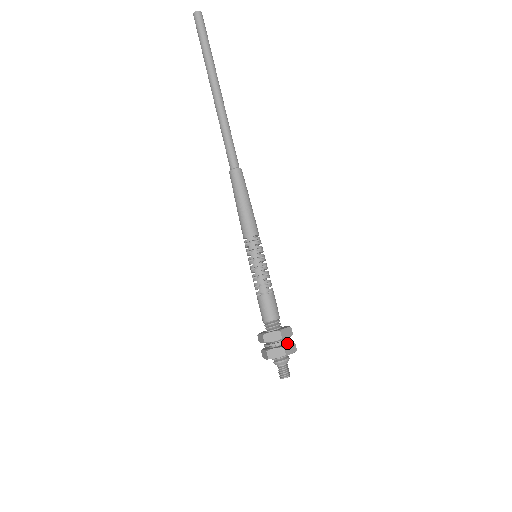
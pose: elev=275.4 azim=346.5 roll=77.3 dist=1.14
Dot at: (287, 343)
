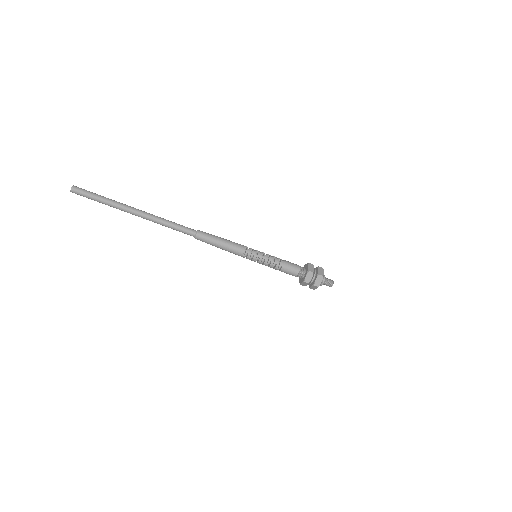
Dot at: (316, 276)
